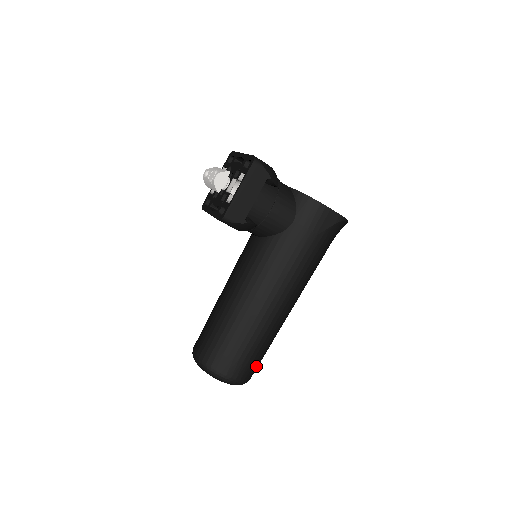
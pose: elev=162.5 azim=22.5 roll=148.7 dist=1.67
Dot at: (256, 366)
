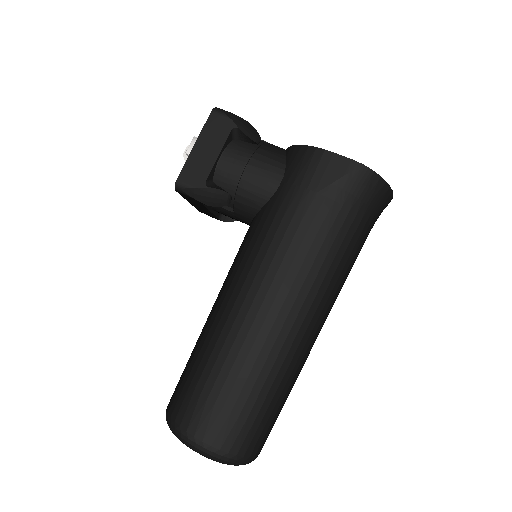
Dot at: (246, 428)
